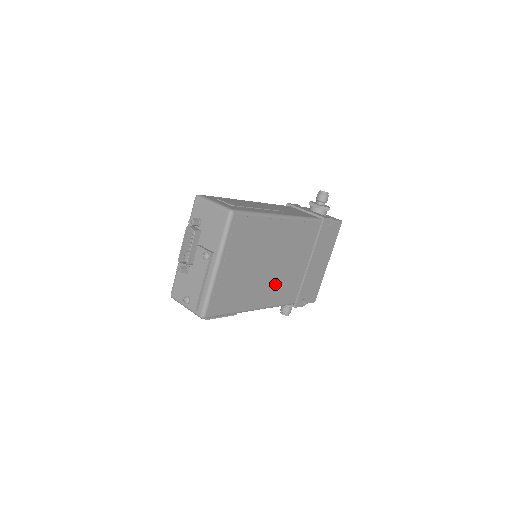
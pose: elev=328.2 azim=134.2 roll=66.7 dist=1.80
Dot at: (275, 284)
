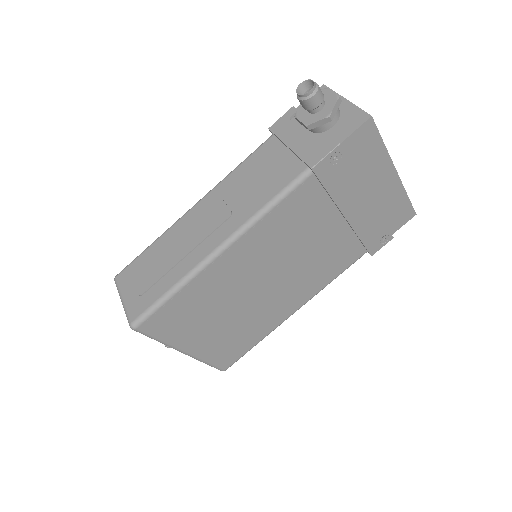
Dot at: (300, 279)
